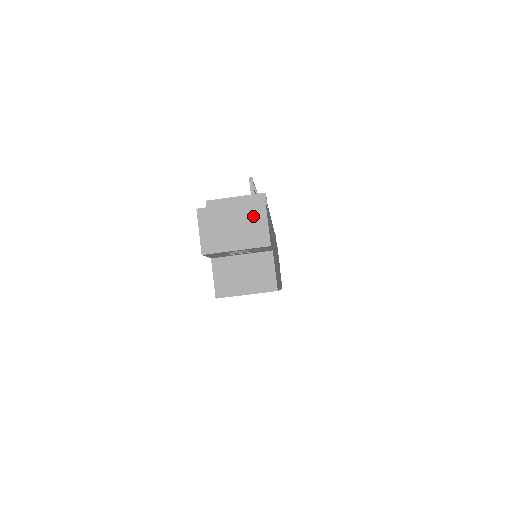
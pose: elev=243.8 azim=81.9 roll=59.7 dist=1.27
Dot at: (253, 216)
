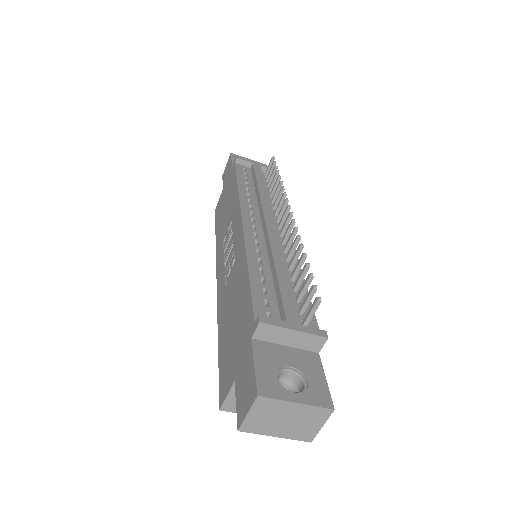
Dot at: (312, 418)
